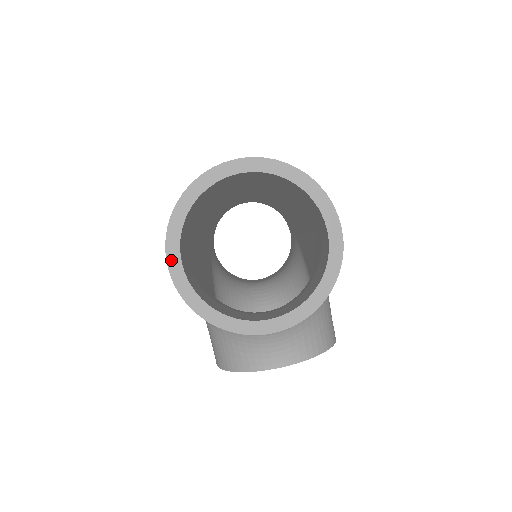
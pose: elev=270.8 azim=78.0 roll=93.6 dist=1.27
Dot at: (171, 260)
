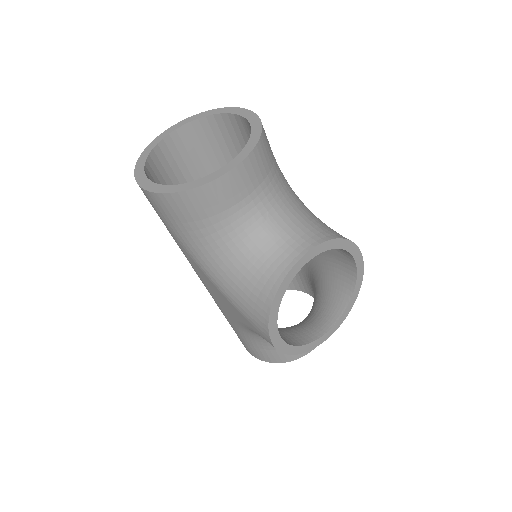
Dot at: (143, 184)
